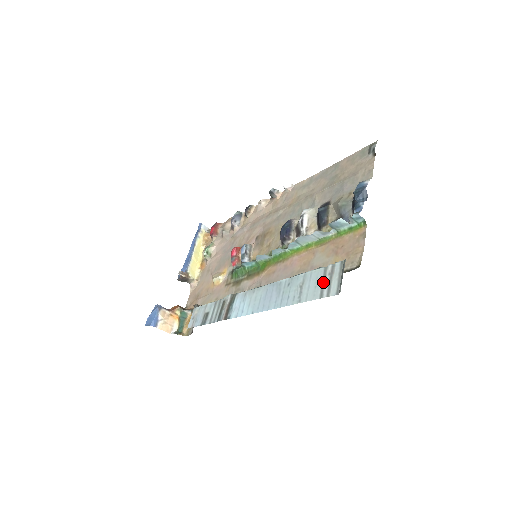
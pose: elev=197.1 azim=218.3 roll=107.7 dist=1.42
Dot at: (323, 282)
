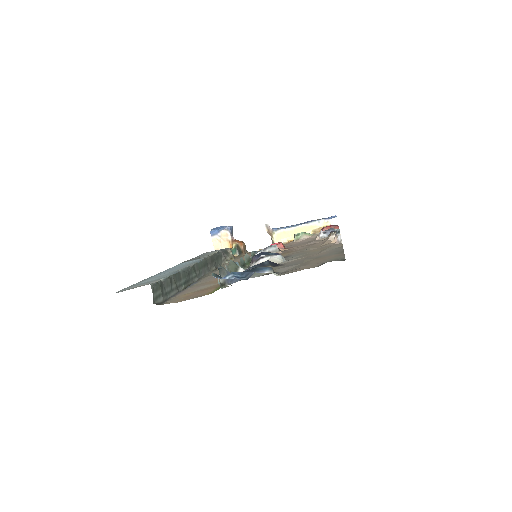
Dot at: (142, 283)
